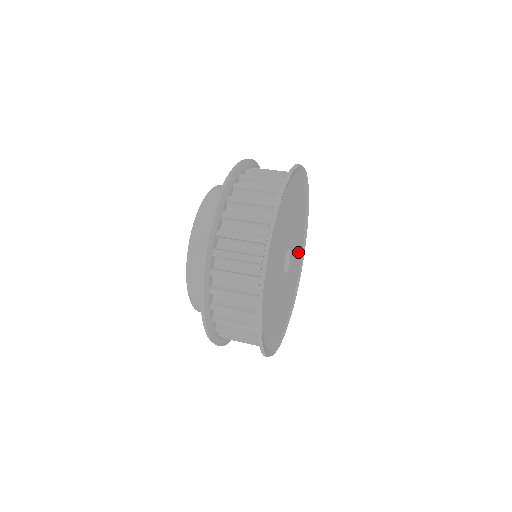
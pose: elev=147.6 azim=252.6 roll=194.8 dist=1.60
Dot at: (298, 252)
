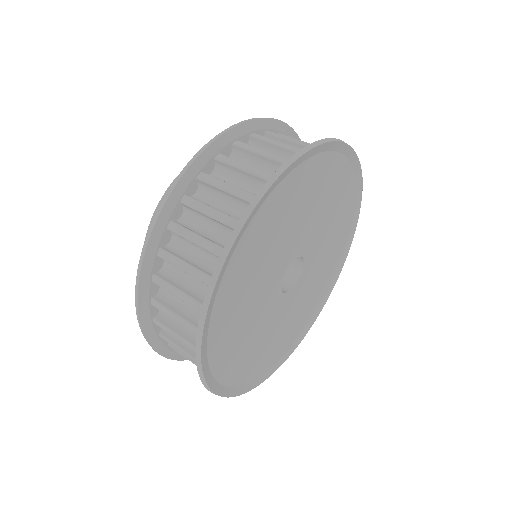
Dot at: (330, 258)
